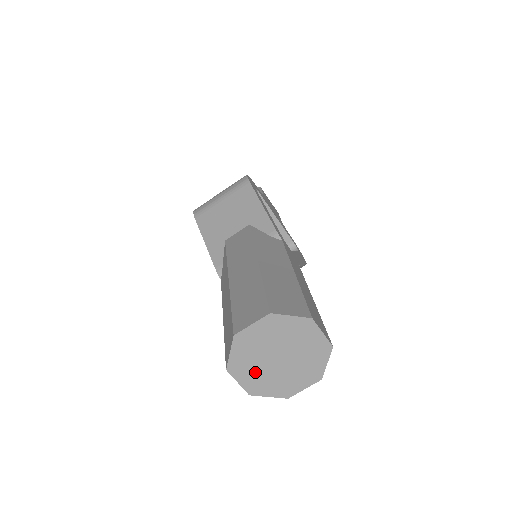
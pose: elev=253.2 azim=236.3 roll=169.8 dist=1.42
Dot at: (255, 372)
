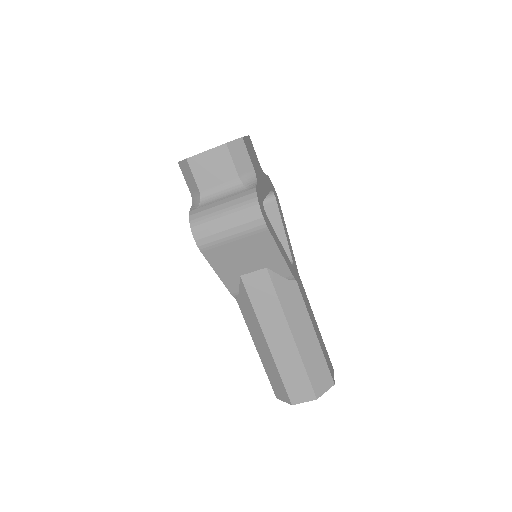
Dot at: occluded
